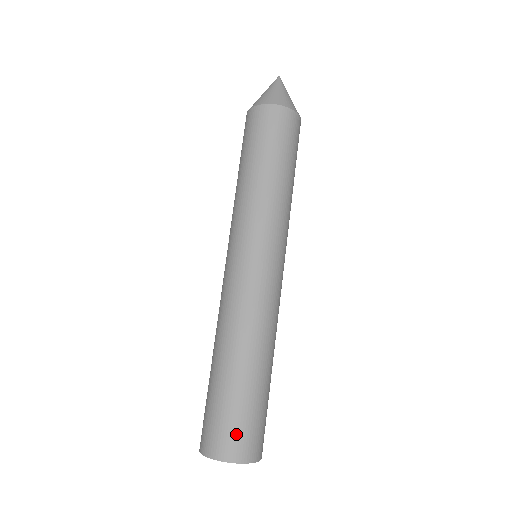
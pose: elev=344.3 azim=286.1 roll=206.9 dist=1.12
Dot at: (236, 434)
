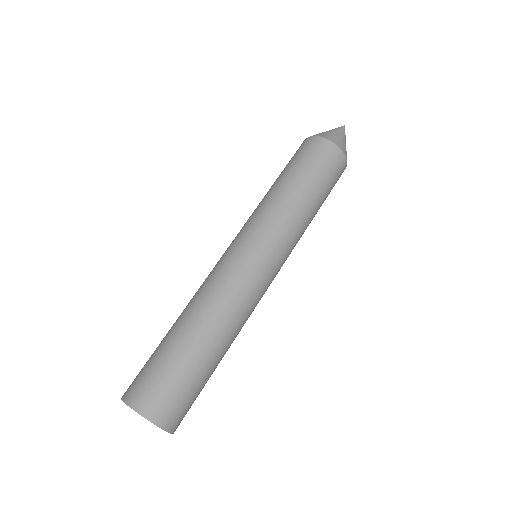
Dot at: (158, 391)
